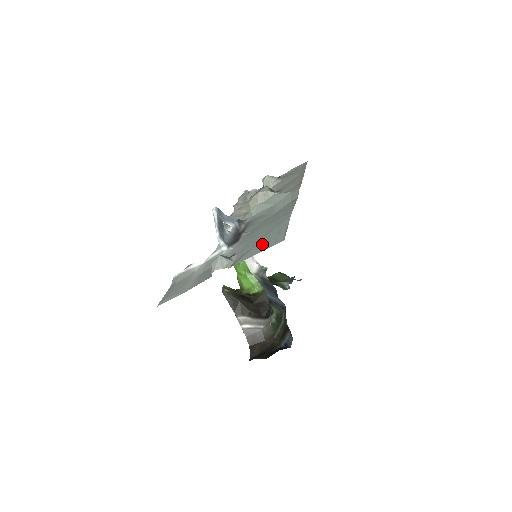
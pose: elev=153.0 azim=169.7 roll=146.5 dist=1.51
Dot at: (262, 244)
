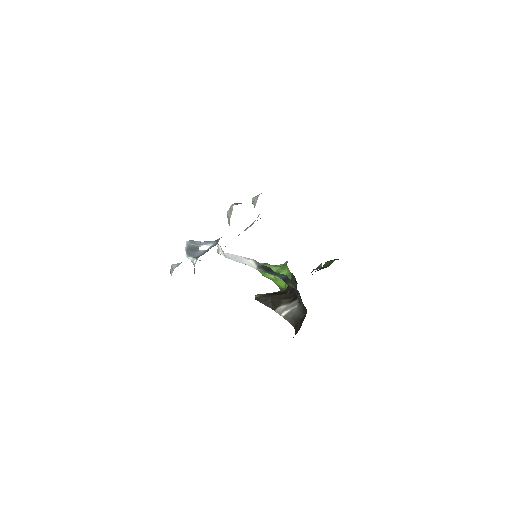
Dot at: occluded
